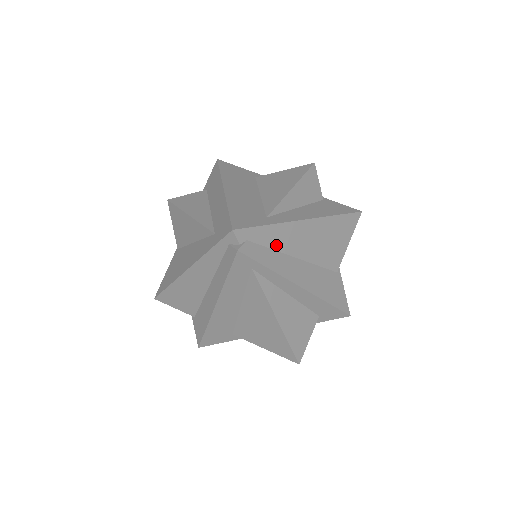
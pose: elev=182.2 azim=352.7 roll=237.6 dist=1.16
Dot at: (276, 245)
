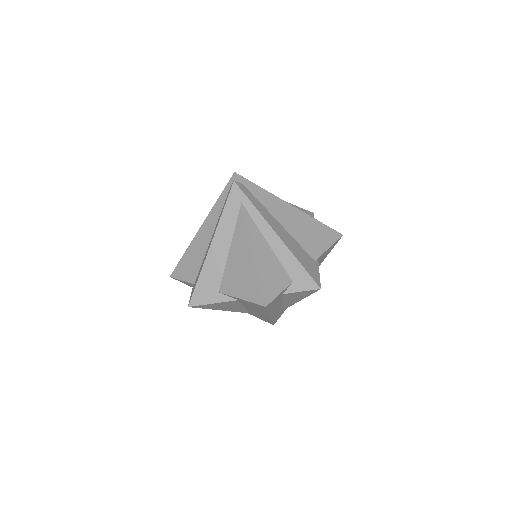
Dot at: (264, 203)
